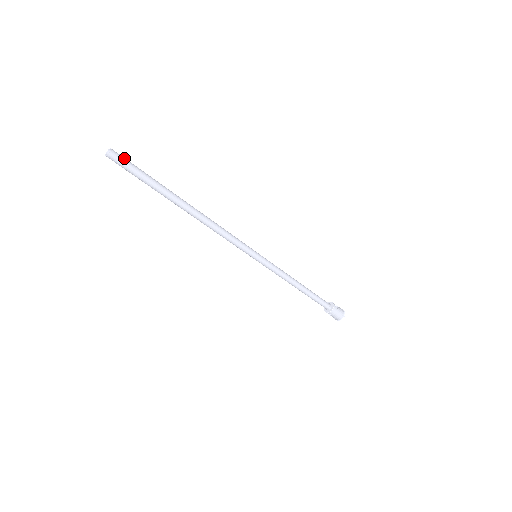
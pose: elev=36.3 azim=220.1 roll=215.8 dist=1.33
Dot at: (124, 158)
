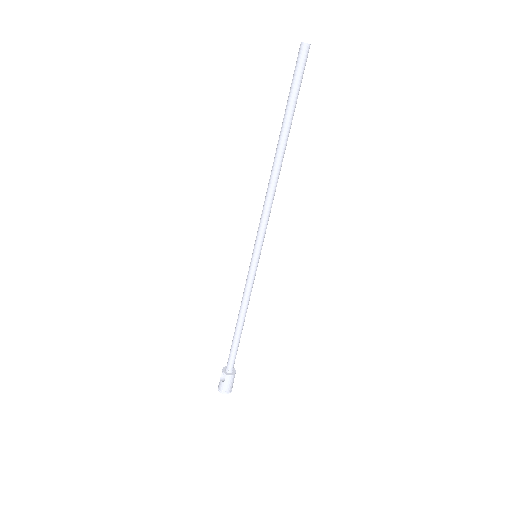
Dot at: occluded
